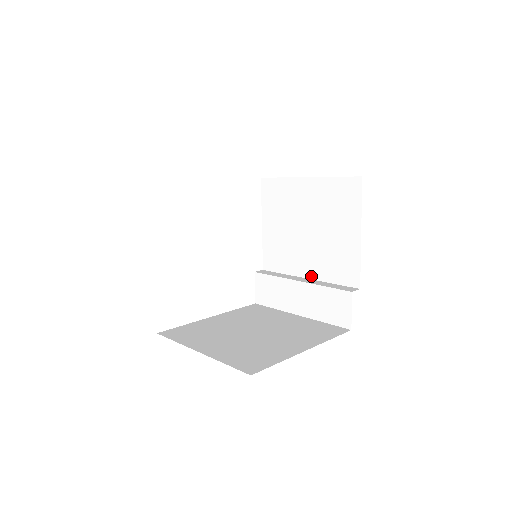
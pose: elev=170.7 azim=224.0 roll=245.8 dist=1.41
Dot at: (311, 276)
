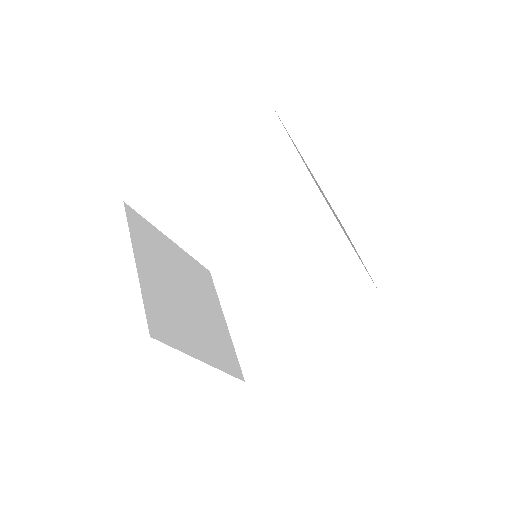
Dot at: (346, 236)
